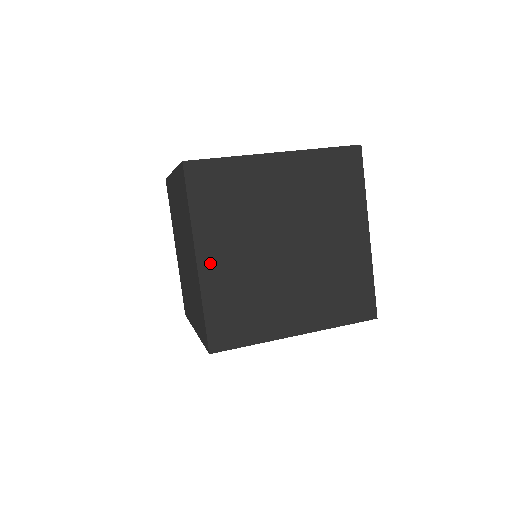
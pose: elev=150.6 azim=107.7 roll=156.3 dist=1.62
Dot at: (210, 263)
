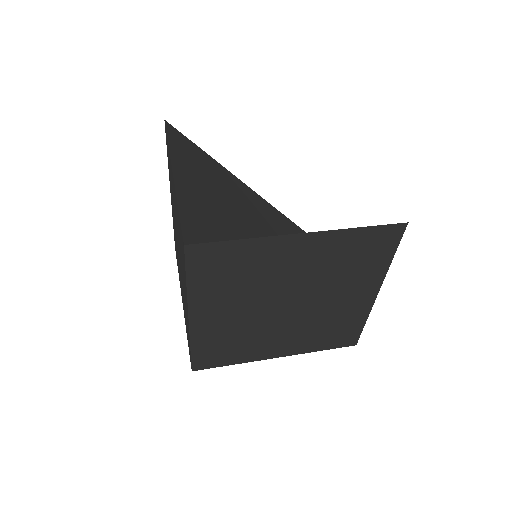
Dot at: (203, 320)
